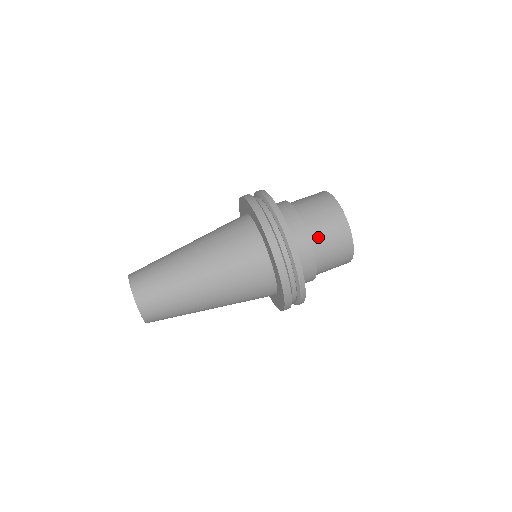
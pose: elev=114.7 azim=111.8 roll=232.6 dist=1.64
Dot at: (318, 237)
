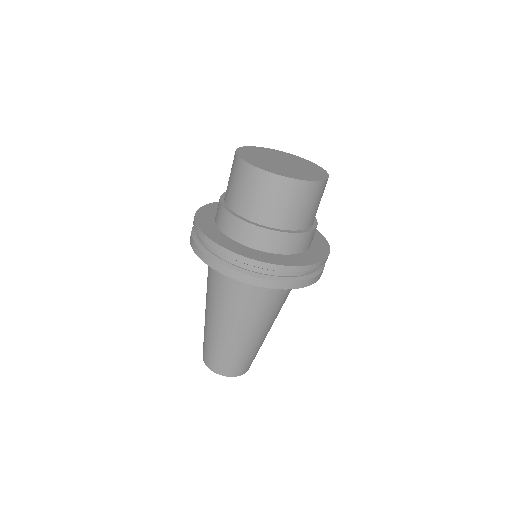
Dot at: occluded
